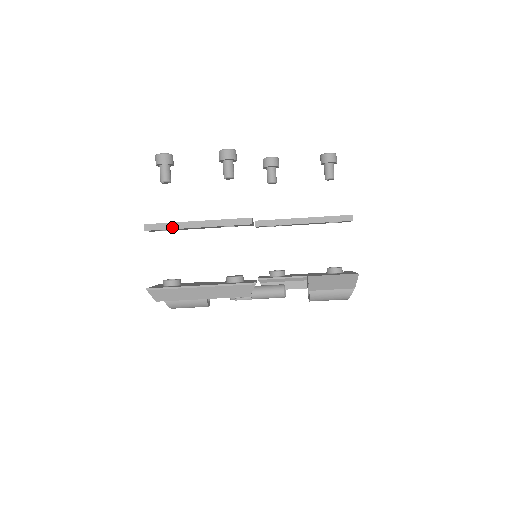
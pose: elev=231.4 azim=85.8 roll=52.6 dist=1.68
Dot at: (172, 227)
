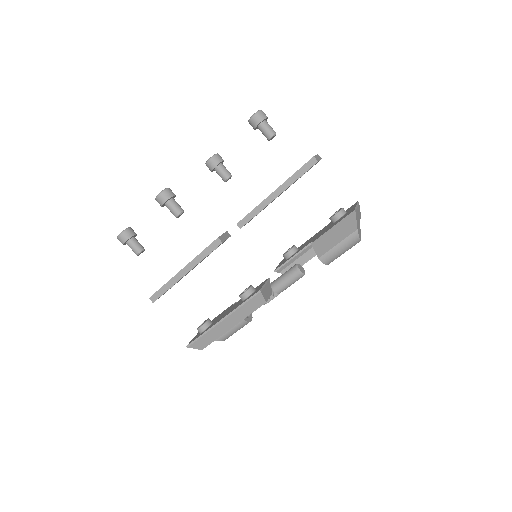
Dot at: (168, 287)
